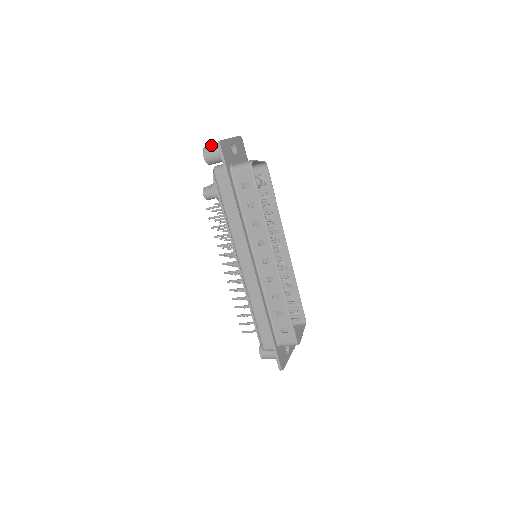
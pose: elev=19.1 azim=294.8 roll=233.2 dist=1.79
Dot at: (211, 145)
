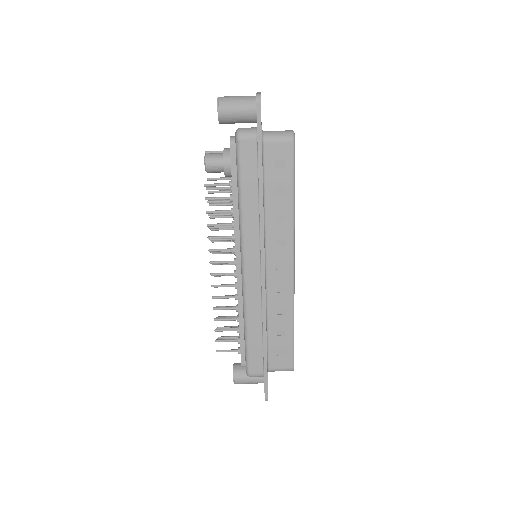
Dot at: (229, 96)
